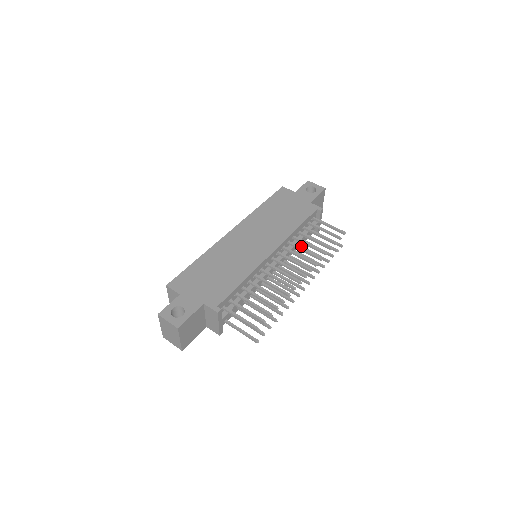
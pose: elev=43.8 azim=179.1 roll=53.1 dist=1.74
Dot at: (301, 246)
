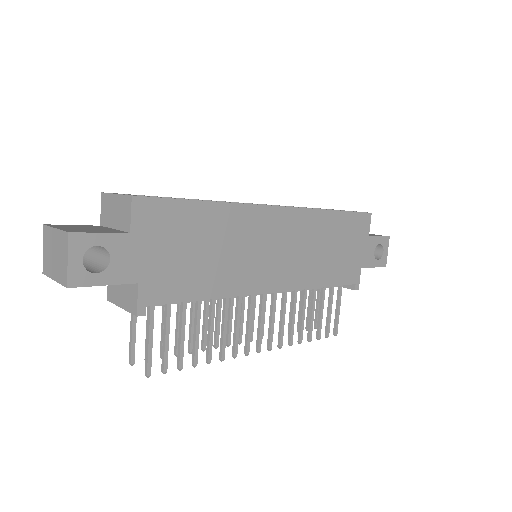
Dot at: occluded
